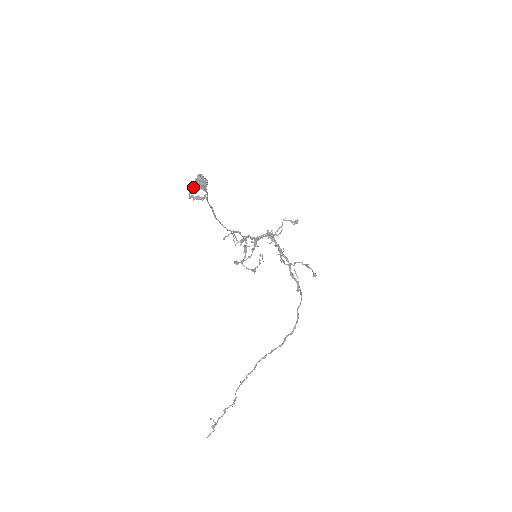
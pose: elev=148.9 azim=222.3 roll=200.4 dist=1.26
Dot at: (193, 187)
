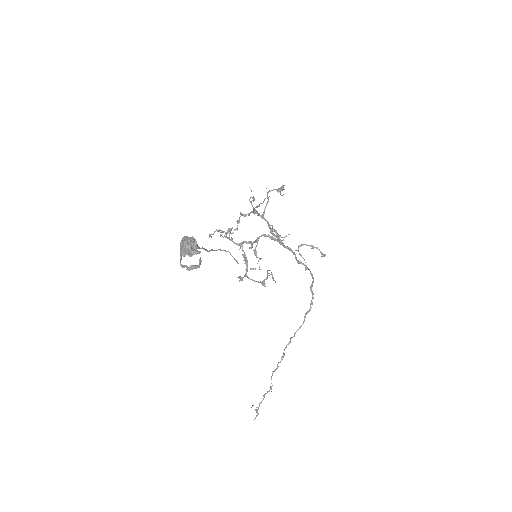
Dot at: (182, 255)
